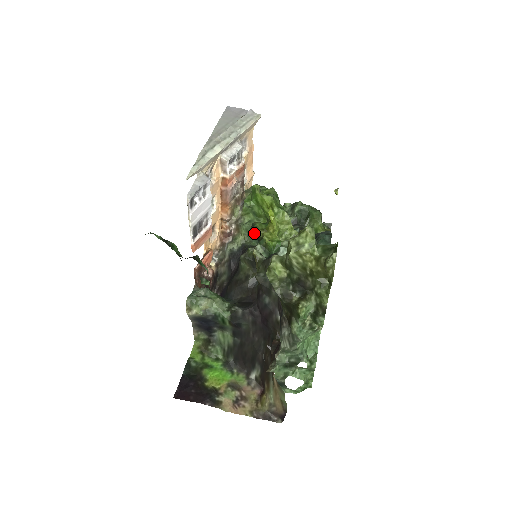
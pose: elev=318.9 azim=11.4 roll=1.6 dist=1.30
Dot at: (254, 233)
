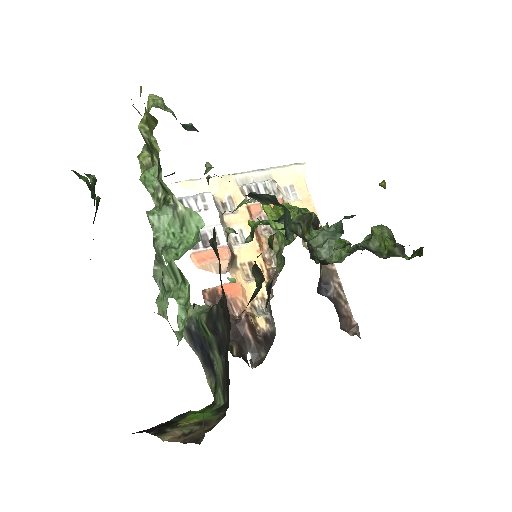
Dot at: (268, 243)
